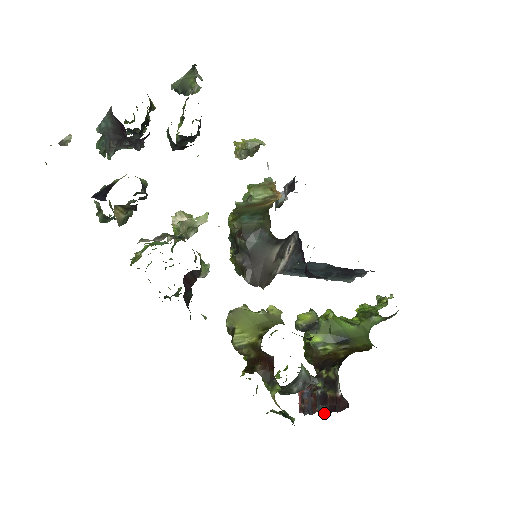
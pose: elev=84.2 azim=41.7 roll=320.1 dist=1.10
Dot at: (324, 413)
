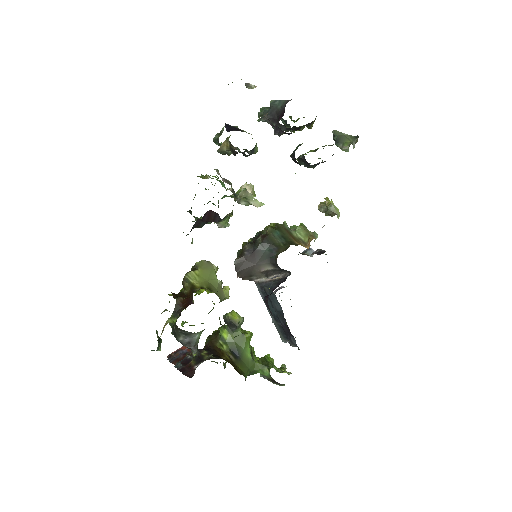
Dot at: (177, 368)
